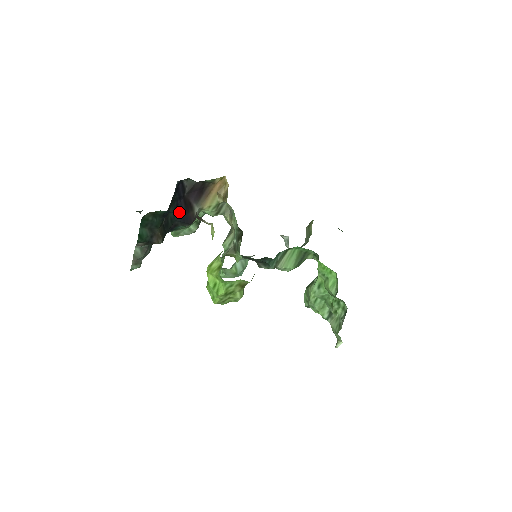
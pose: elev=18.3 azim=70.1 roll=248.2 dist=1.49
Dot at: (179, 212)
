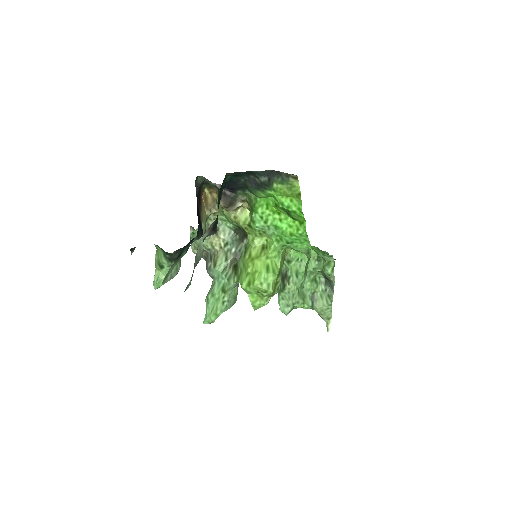
Dot at: occluded
